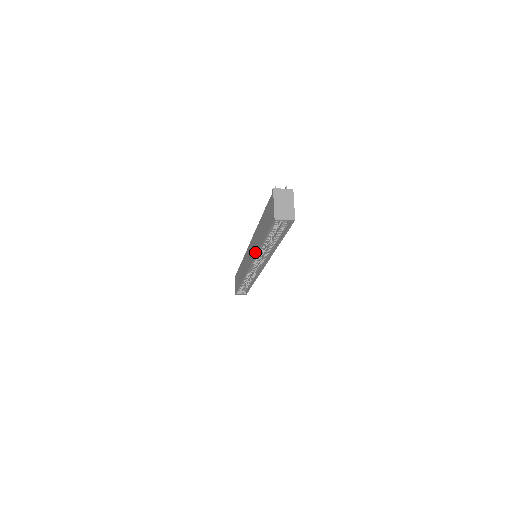
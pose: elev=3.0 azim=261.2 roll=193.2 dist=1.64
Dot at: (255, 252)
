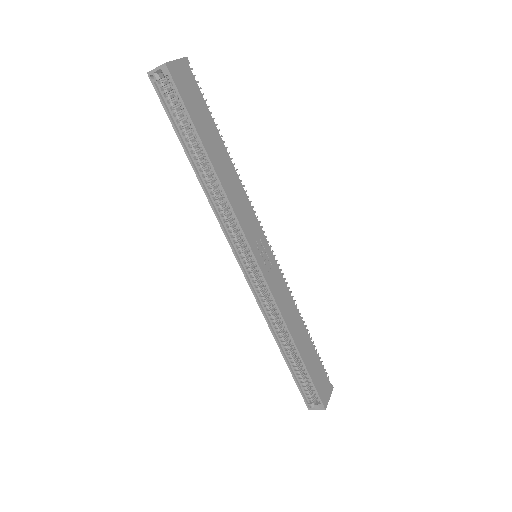
Dot at: (214, 208)
